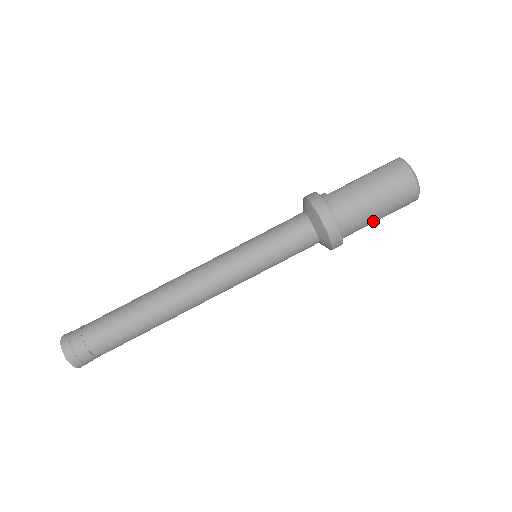
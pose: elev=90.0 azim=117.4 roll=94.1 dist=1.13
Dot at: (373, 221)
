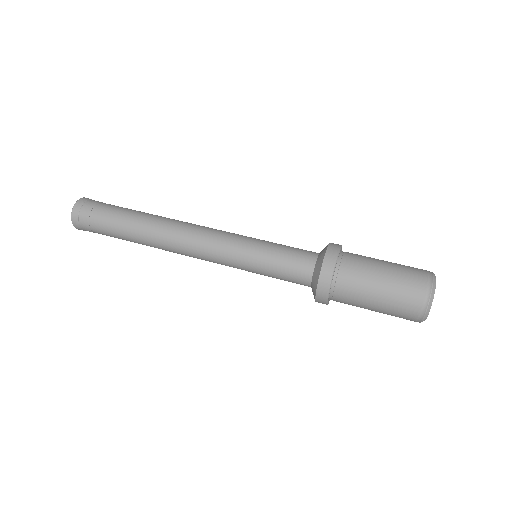
Dot at: (370, 297)
